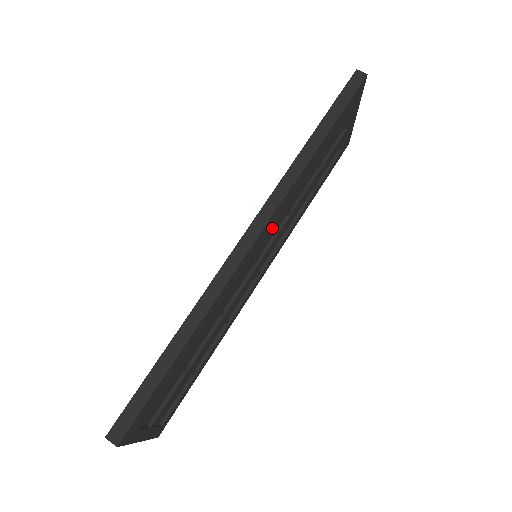
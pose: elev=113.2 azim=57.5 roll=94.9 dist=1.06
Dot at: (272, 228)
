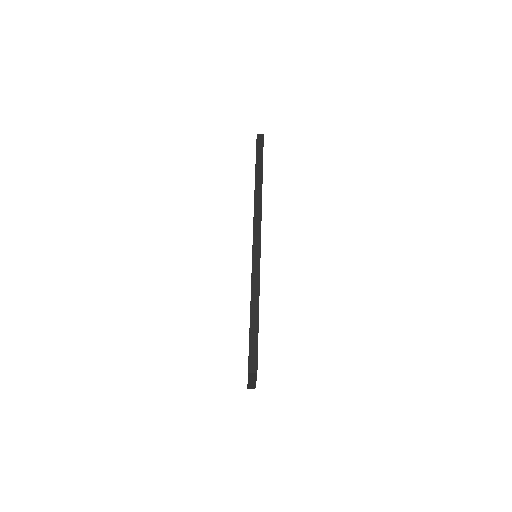
Dot at: occluded
